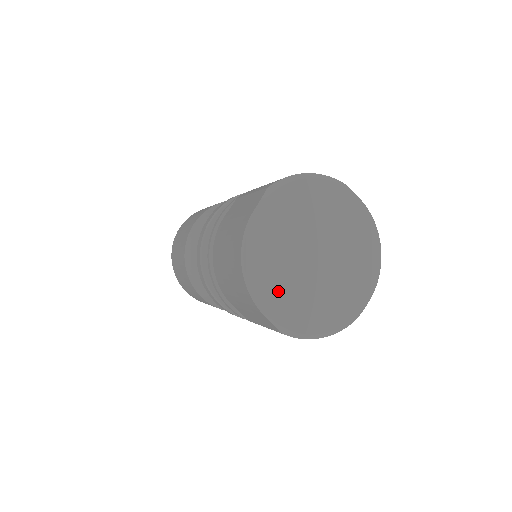
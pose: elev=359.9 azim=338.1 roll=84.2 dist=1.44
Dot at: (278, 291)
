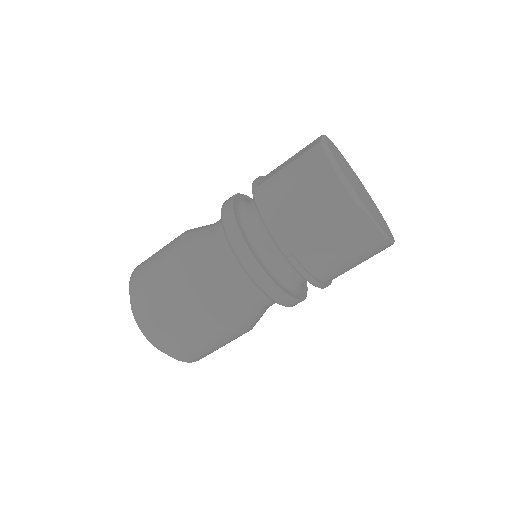
Dot at: (335, 152)
